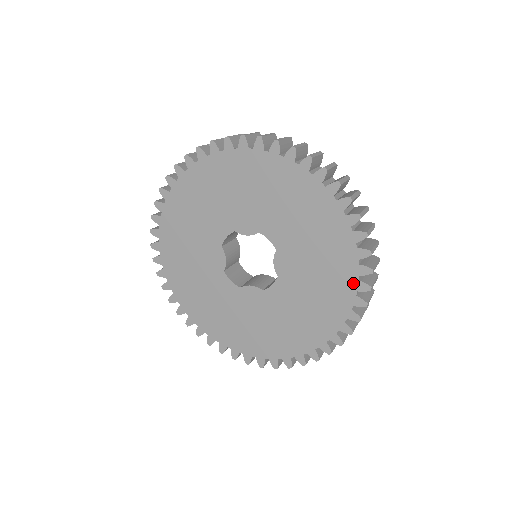
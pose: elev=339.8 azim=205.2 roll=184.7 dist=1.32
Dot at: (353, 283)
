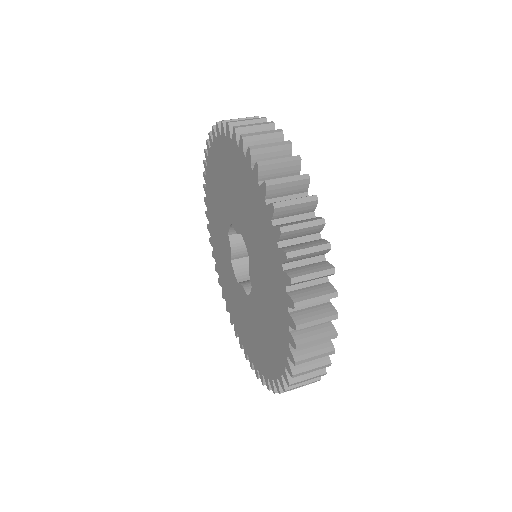
Dot at: (286, 331)
